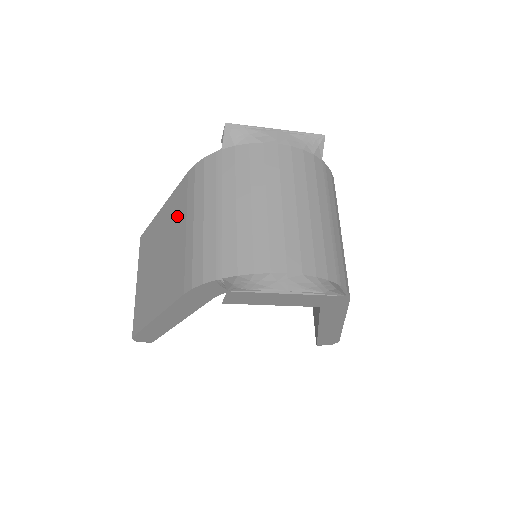
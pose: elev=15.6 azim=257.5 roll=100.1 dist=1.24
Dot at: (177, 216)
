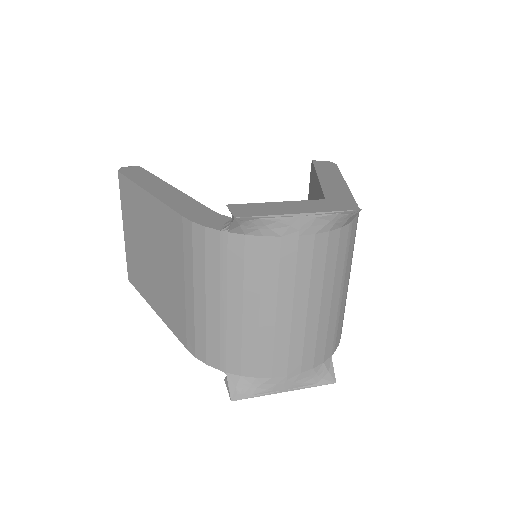
Dot at: (171, 249)
